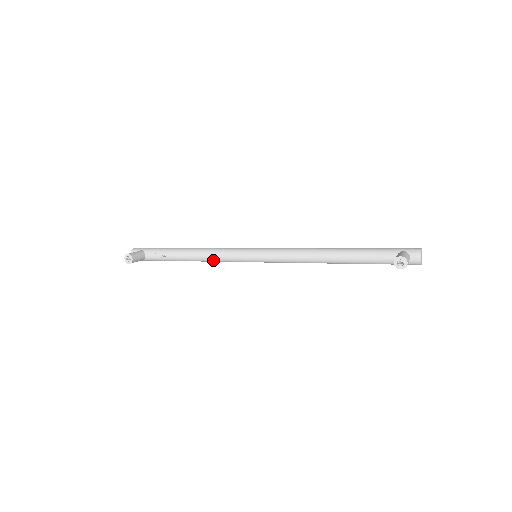
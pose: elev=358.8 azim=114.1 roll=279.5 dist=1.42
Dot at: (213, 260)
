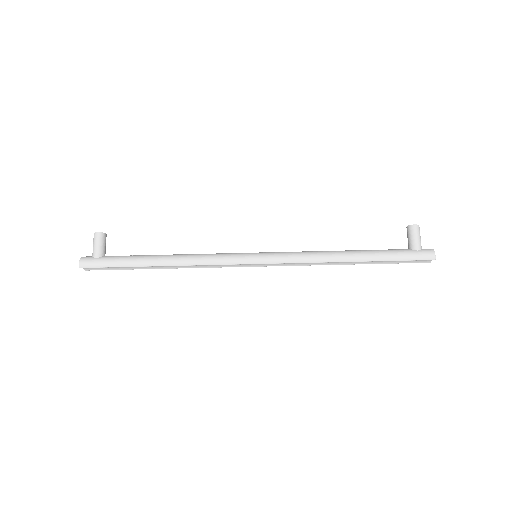
Dot at: (200, 255)
